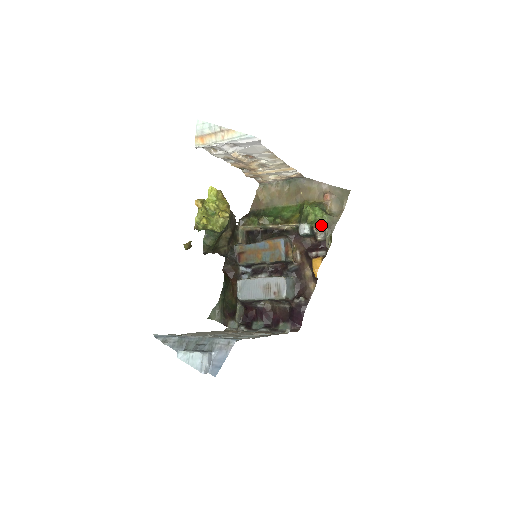
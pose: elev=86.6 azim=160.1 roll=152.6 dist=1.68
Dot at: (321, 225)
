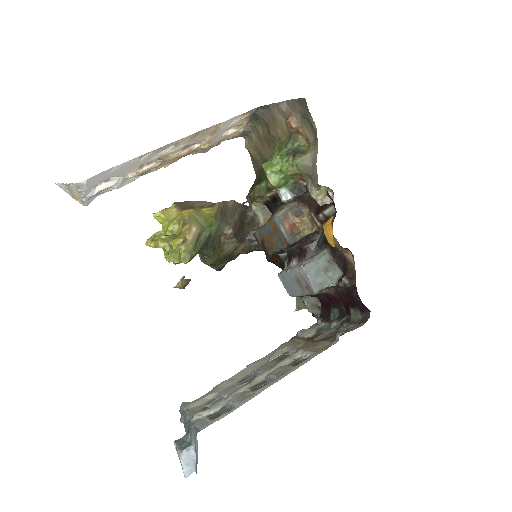
Dot at: (301, 176)
